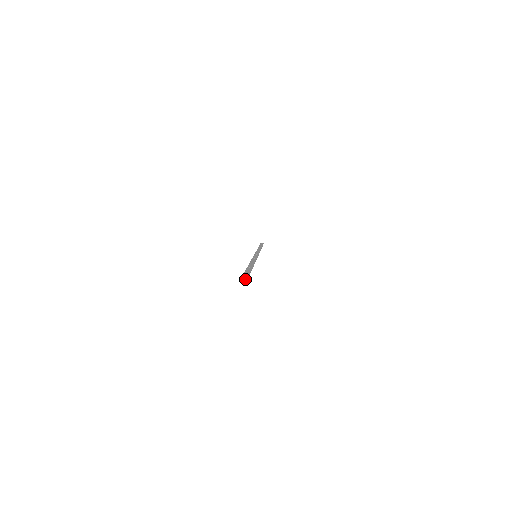
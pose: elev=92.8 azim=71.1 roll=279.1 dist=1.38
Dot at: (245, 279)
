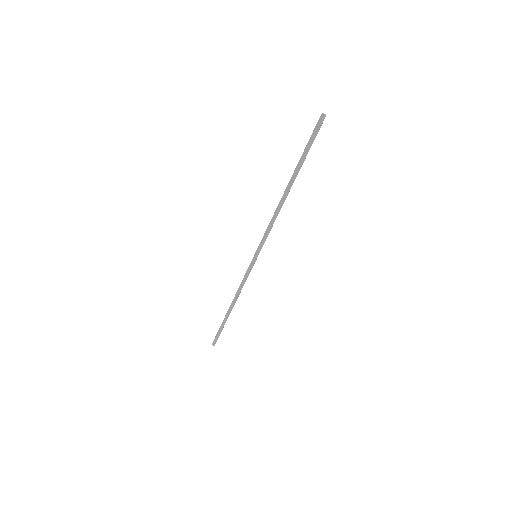
Dot at: (325, 114)
